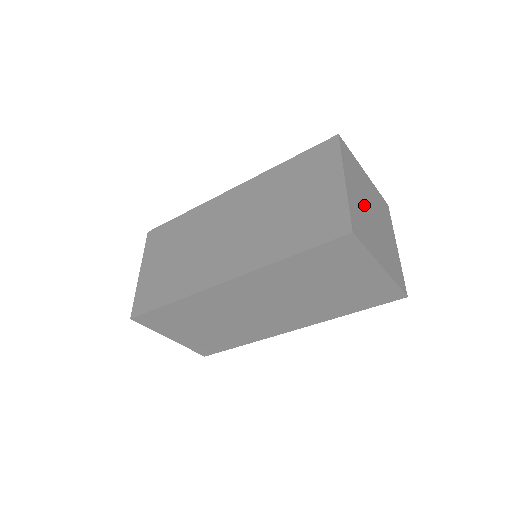
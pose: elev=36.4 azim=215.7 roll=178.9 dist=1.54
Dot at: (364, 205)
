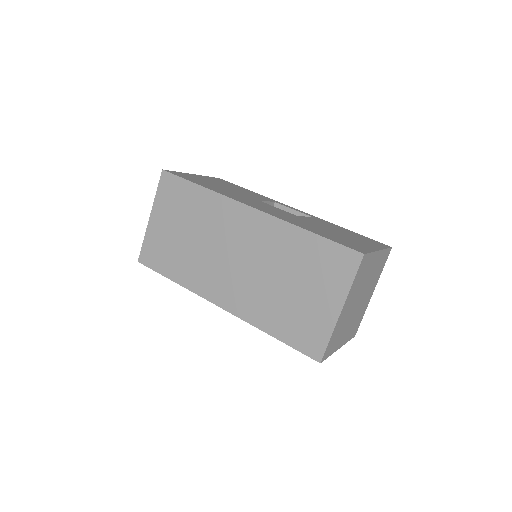
Dot at: (353, 305)
